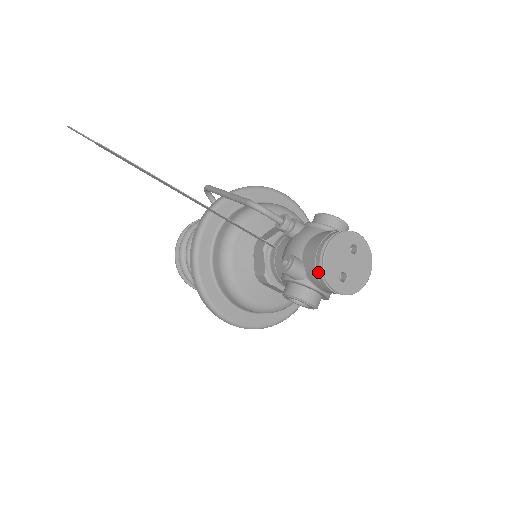
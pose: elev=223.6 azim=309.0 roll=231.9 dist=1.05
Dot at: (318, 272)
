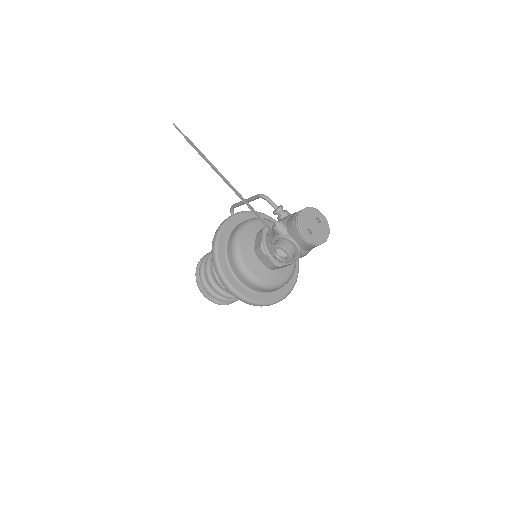
Dot at: (295, 224)
